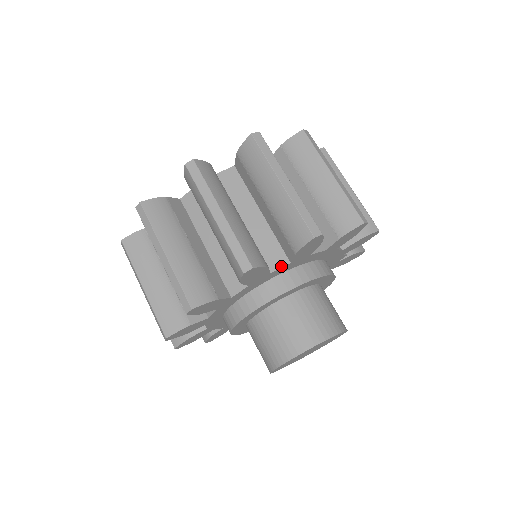
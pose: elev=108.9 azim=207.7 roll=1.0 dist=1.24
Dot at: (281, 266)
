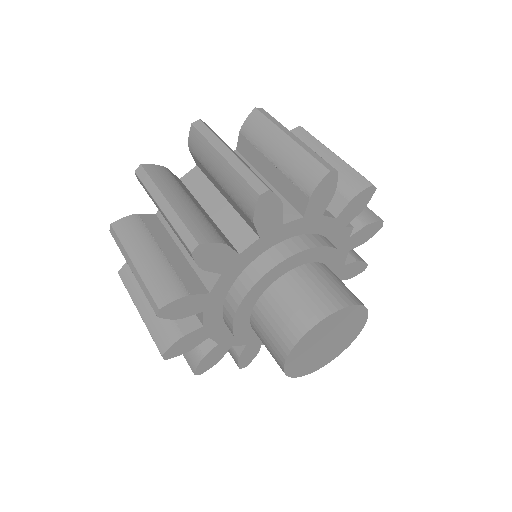
Dot at: (250, 244)
